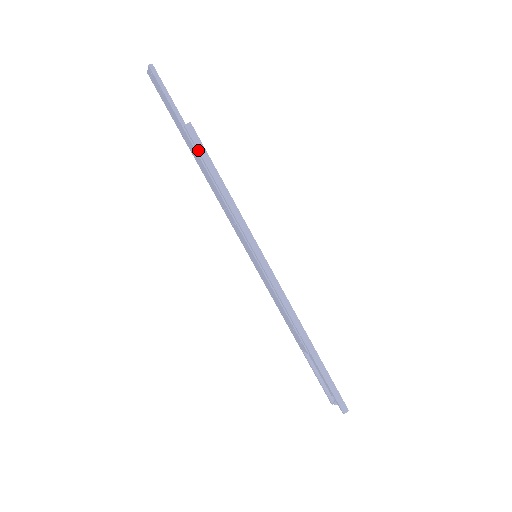
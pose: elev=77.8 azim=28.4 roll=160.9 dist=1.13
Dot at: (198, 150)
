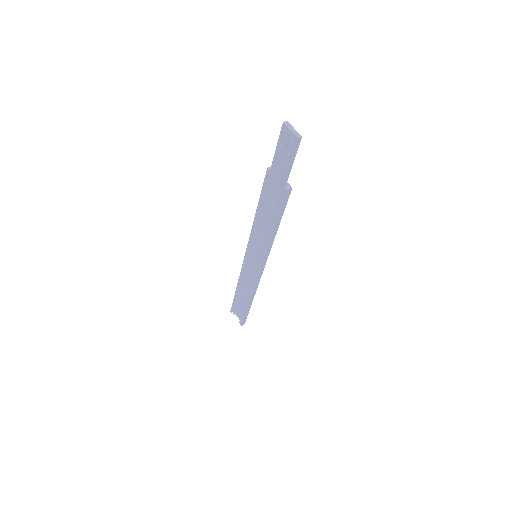
Dot at: (281, 207)
